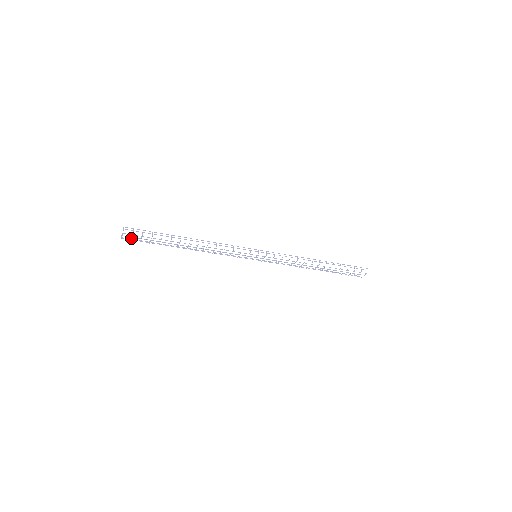
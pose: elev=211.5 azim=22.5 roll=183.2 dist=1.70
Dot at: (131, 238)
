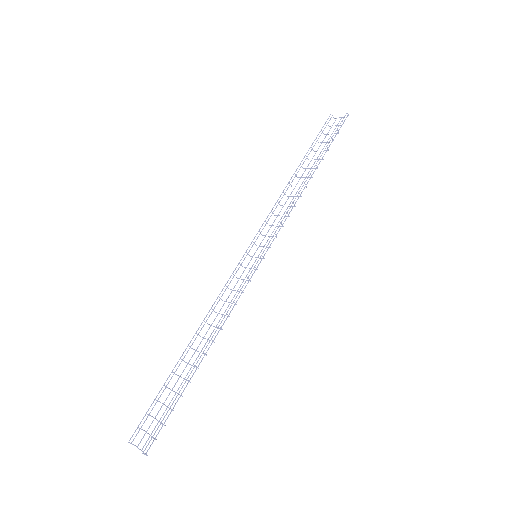
Dot at: occluded
